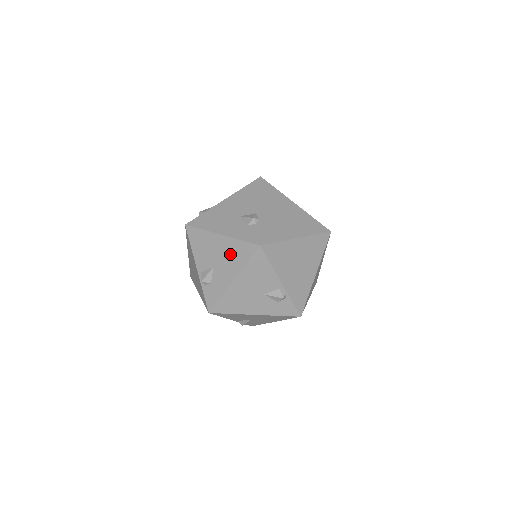
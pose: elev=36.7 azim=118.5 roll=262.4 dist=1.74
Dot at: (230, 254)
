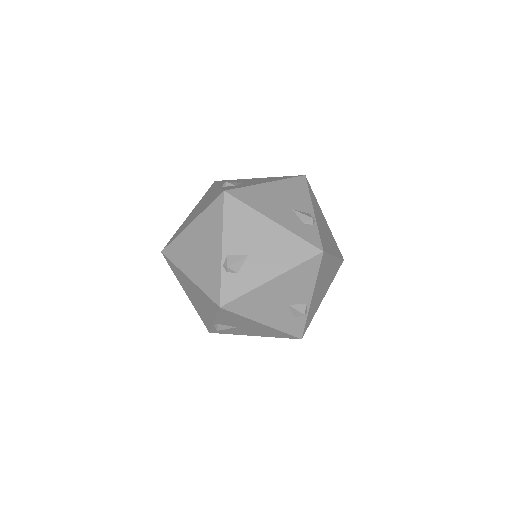
Dot at: (264, 331)
